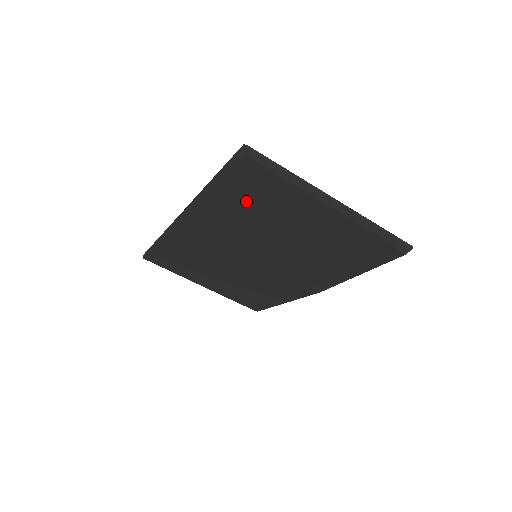
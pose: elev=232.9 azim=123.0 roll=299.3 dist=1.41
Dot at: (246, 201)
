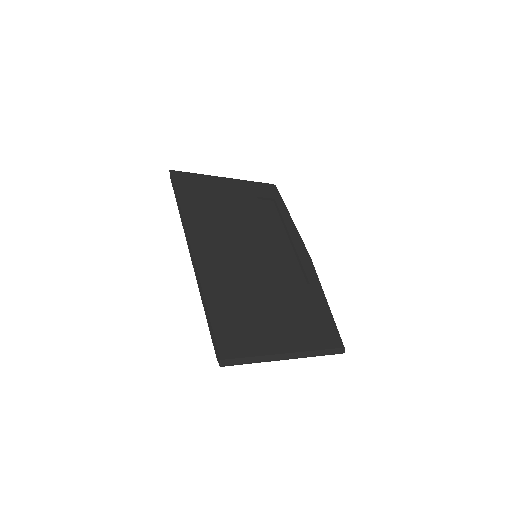
Dot at: occluded
